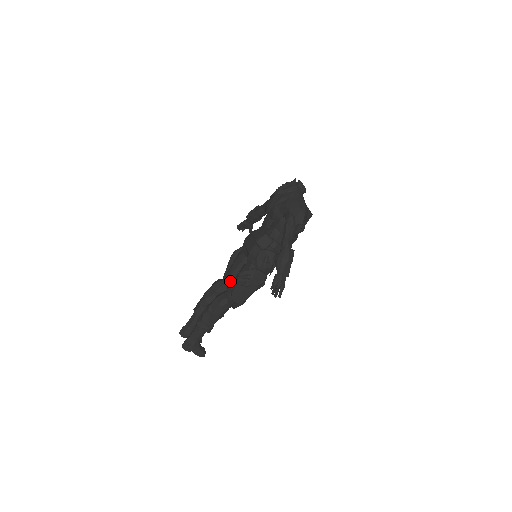
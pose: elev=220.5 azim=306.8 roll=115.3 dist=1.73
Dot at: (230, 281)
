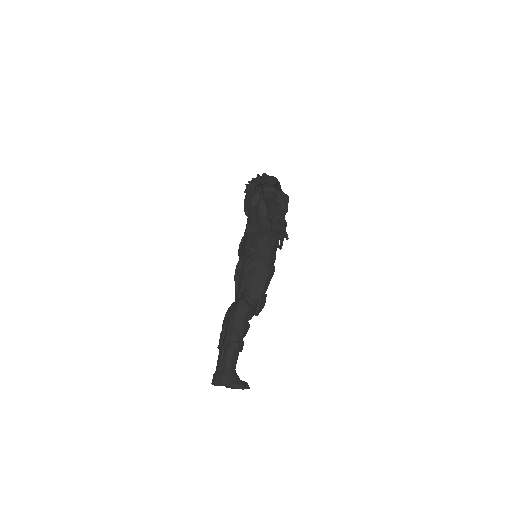
Dot at: occluded
